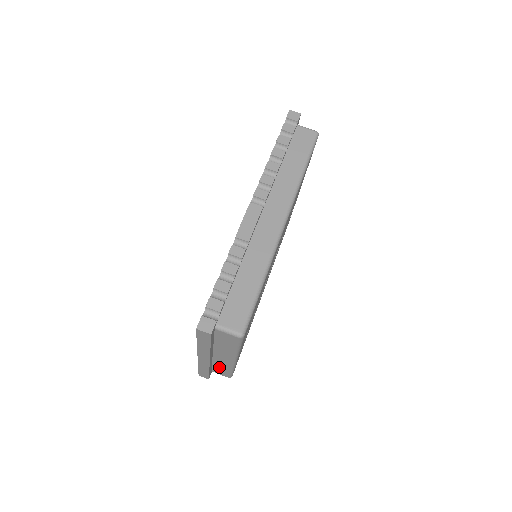
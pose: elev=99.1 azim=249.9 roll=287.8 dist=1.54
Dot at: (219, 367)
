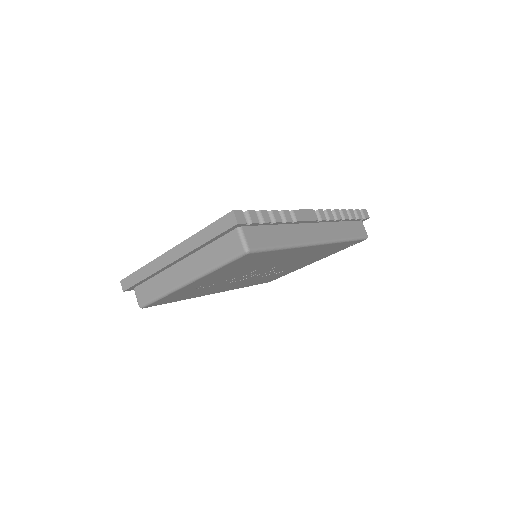
Dot at: (154, 285)
